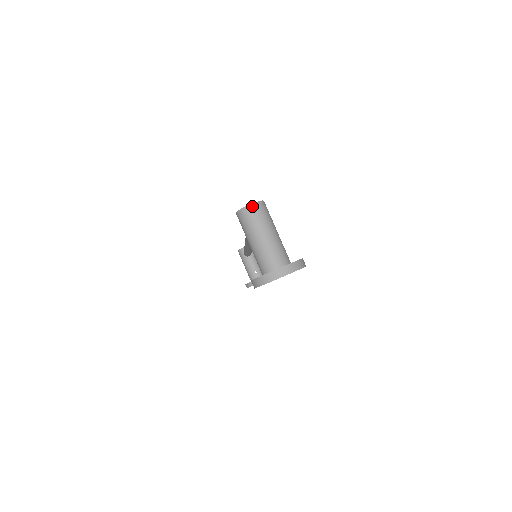
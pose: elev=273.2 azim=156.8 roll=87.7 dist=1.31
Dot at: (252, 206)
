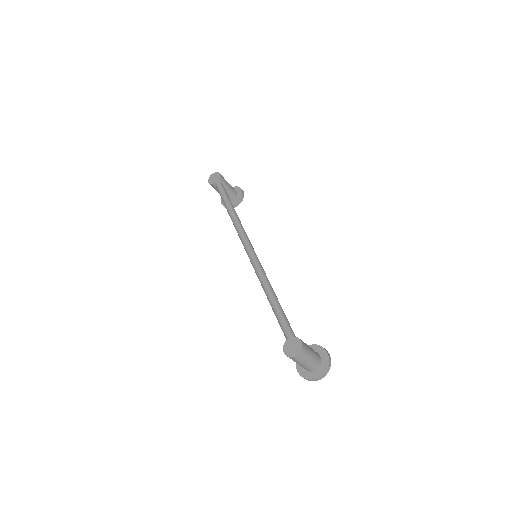
Dot at: (298, 356)
